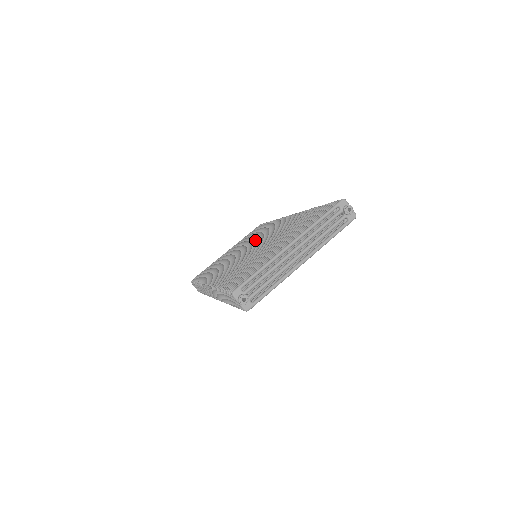
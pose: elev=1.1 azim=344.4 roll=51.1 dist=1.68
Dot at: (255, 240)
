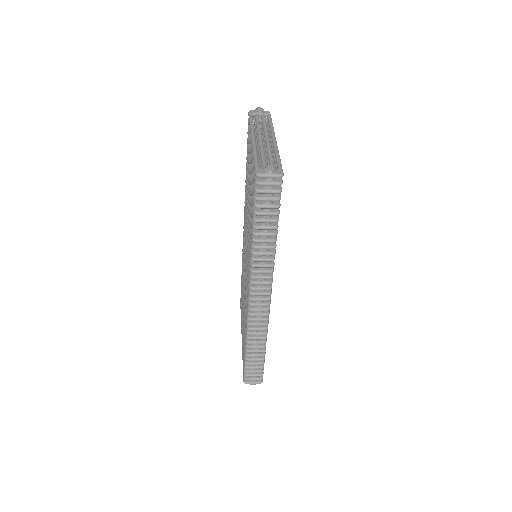
Dot at: (244, 265)
